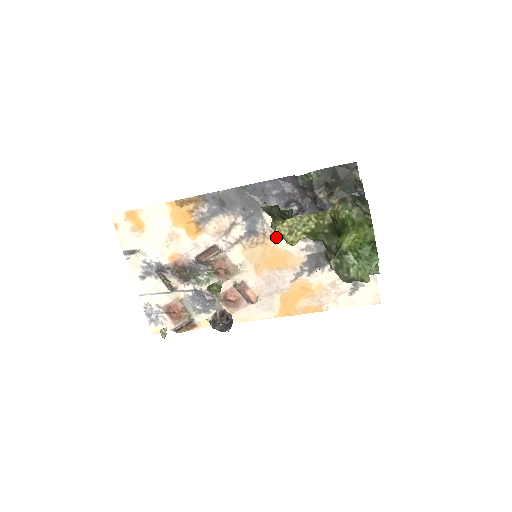
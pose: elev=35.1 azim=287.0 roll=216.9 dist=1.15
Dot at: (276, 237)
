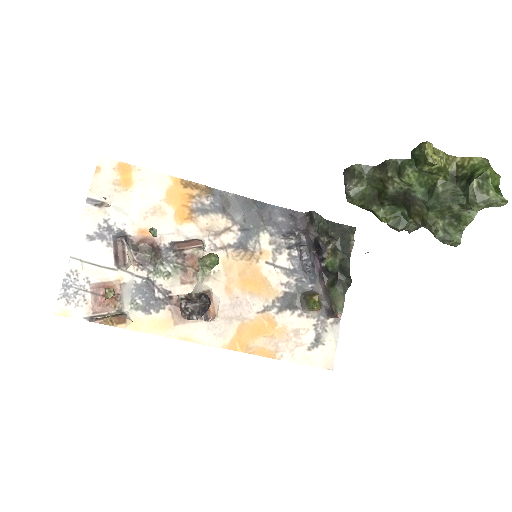
Dot at: (263, 260)
